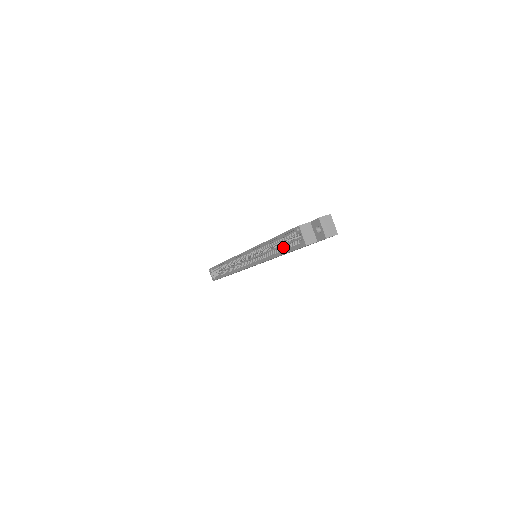
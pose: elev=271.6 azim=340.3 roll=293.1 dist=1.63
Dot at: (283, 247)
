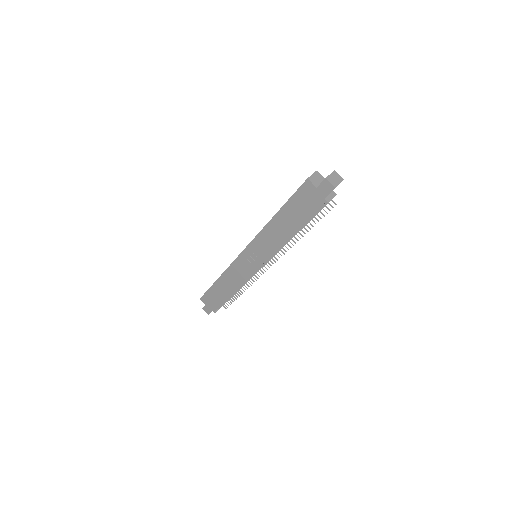
Dot at: occluded
